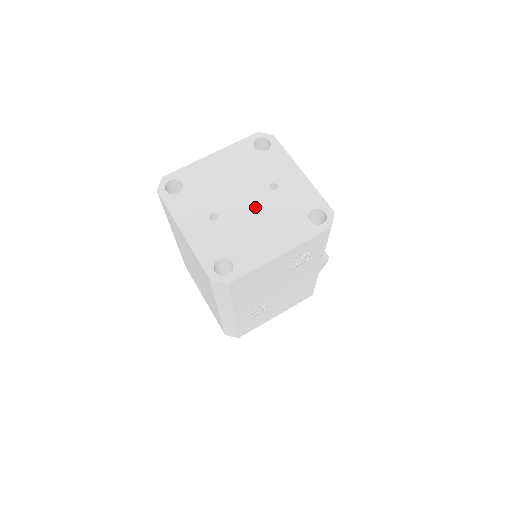
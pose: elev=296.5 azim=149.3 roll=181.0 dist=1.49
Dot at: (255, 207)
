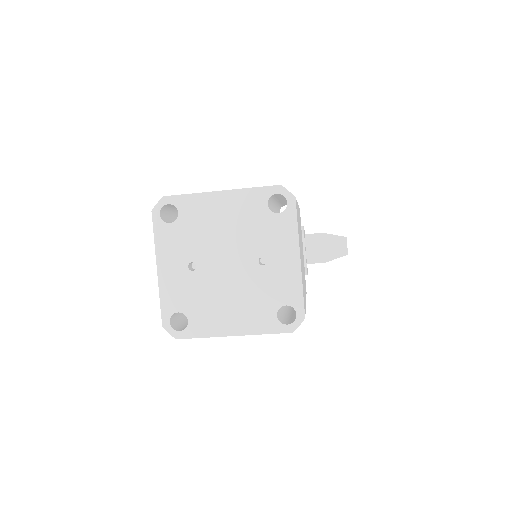
Dot at: (234, 275)
